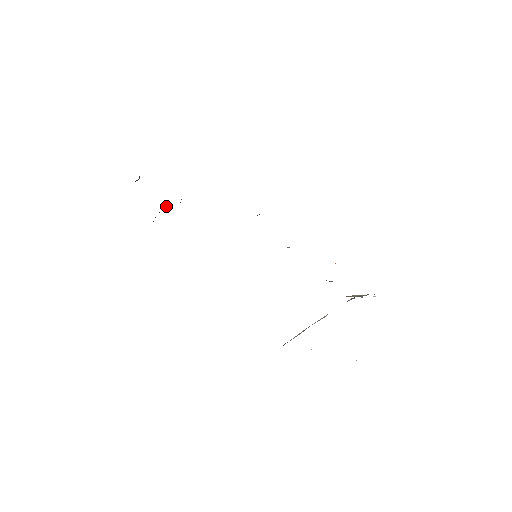
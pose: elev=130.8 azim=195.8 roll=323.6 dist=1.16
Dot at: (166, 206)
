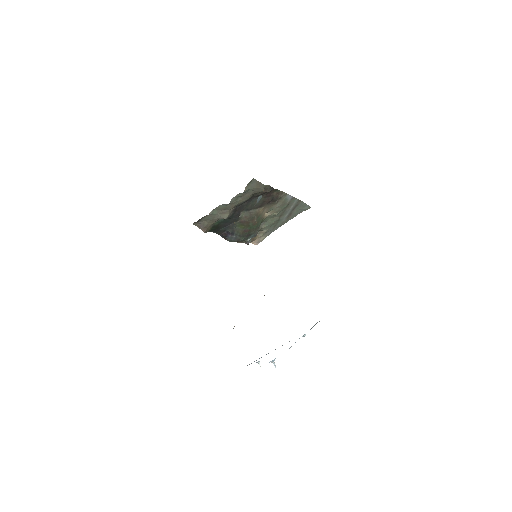
Dot at: (236, 225)
